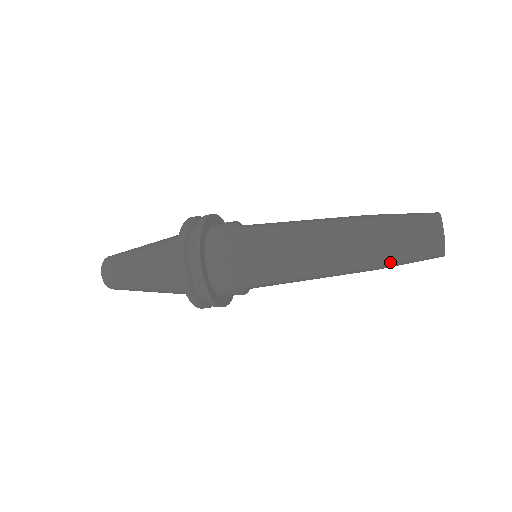
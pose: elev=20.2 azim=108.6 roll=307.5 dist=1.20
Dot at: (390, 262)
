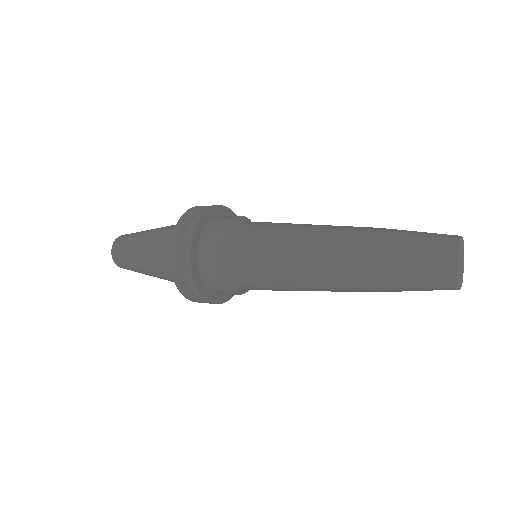
Dot at: occluded
